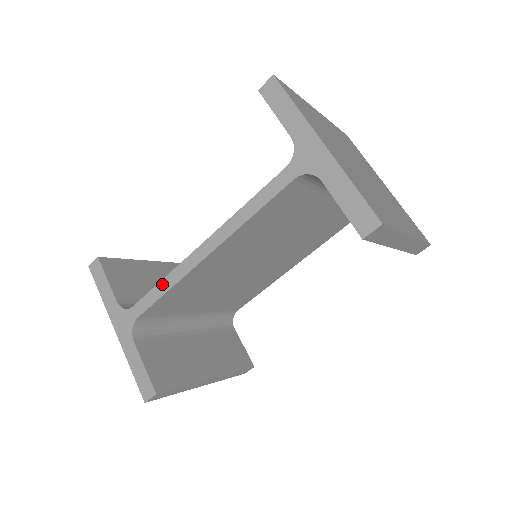
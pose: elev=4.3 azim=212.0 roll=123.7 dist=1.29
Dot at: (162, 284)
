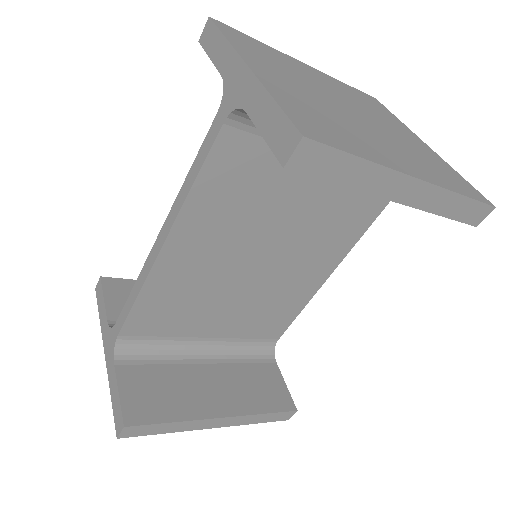
Dot at: (133, 292)
